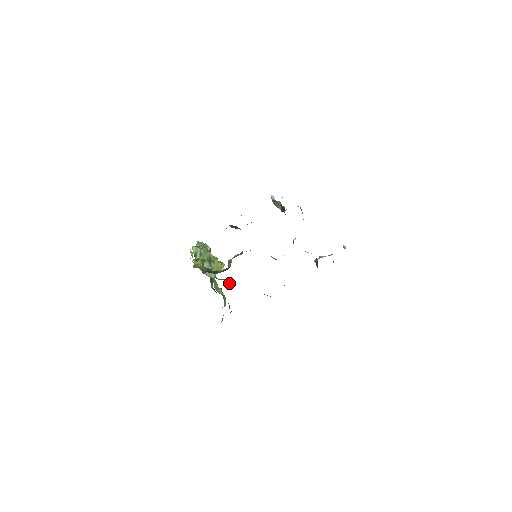
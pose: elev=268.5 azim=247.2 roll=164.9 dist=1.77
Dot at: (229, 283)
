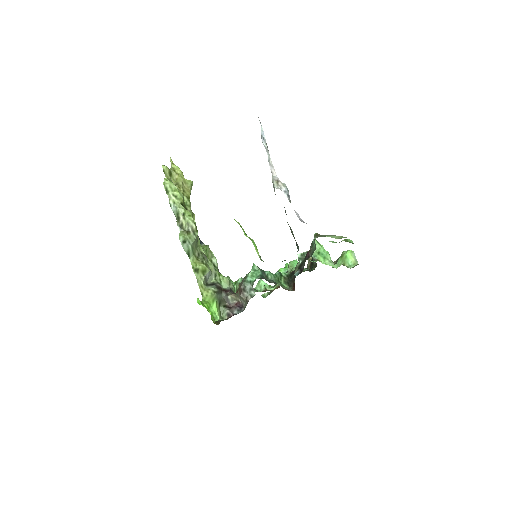
Dot at: (233, 288)
